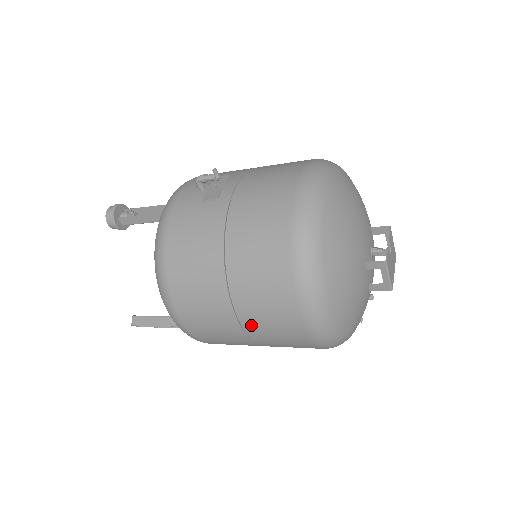
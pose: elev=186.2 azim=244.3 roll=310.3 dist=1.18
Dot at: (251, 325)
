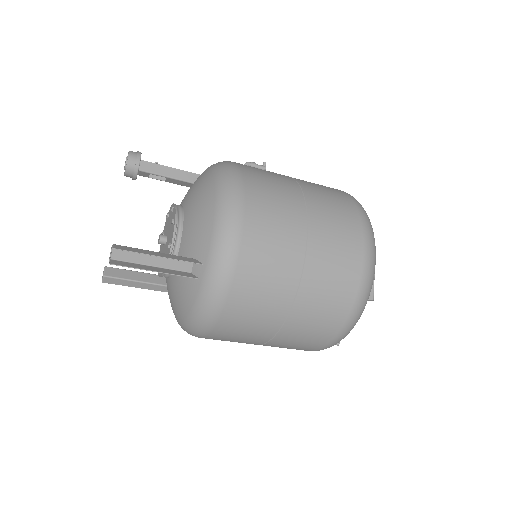
Dot at: (317, 242)
